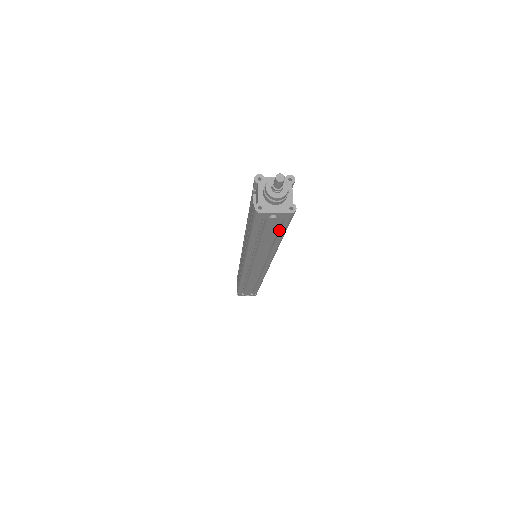
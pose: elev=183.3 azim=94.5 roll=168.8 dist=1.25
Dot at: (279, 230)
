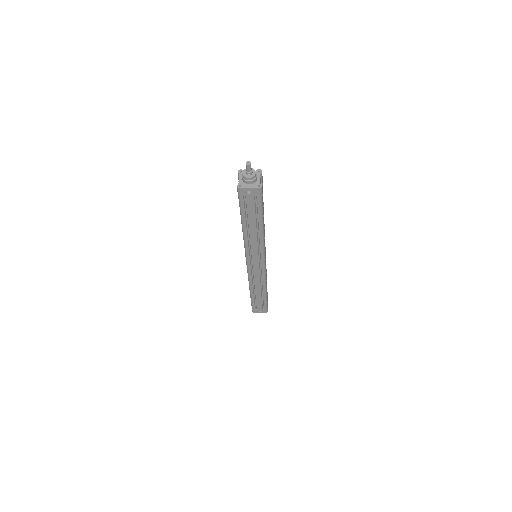
Dot at: (257, 209)
